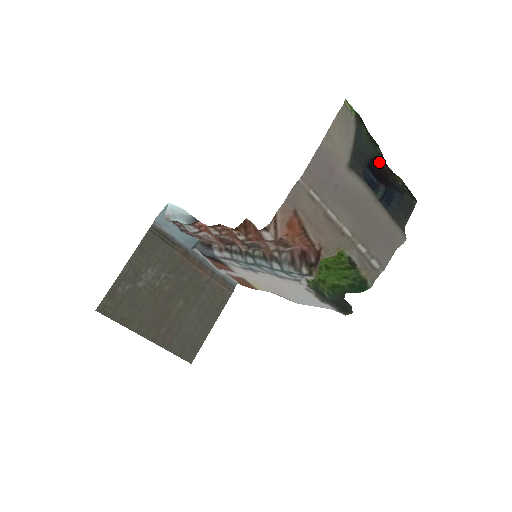
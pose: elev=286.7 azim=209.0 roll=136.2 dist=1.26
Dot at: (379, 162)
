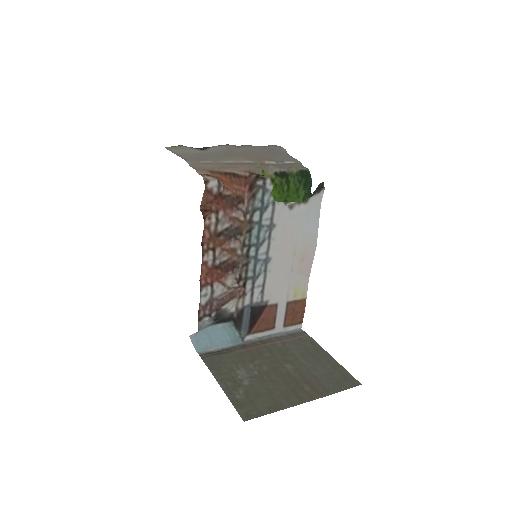
Dot at: occluded
